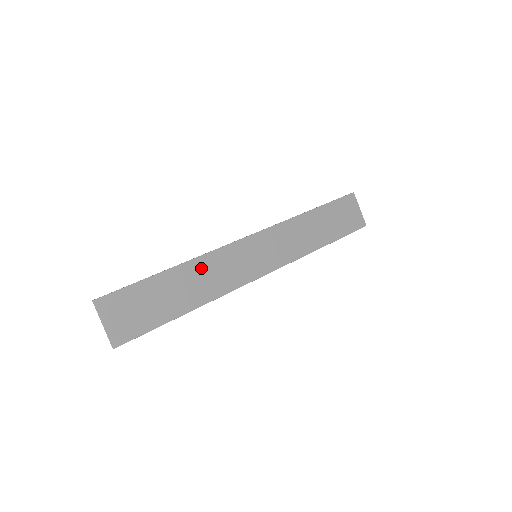
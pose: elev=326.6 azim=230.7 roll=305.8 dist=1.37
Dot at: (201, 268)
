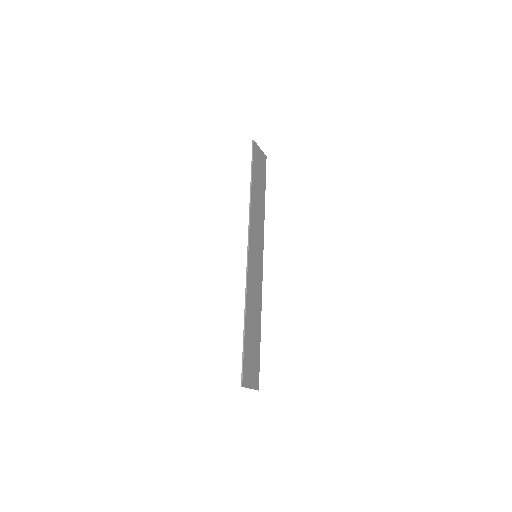
Dot at: (250, 300)
